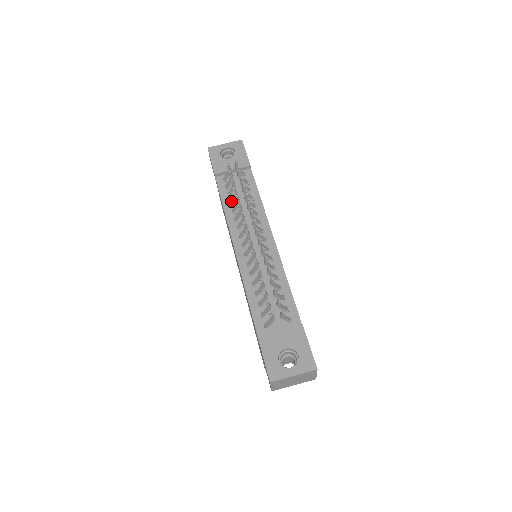
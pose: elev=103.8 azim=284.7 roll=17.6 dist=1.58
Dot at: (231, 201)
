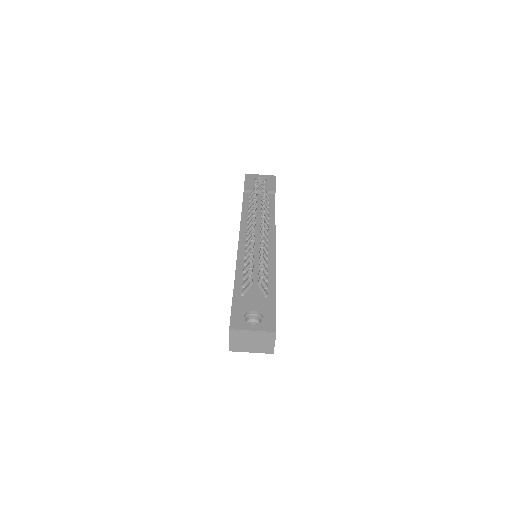
Dot at: (250, 208)
